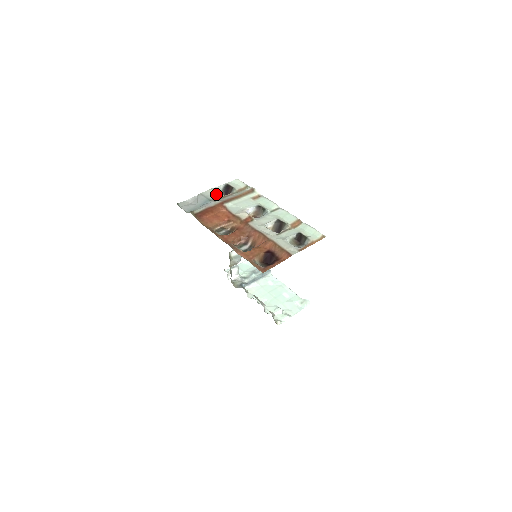
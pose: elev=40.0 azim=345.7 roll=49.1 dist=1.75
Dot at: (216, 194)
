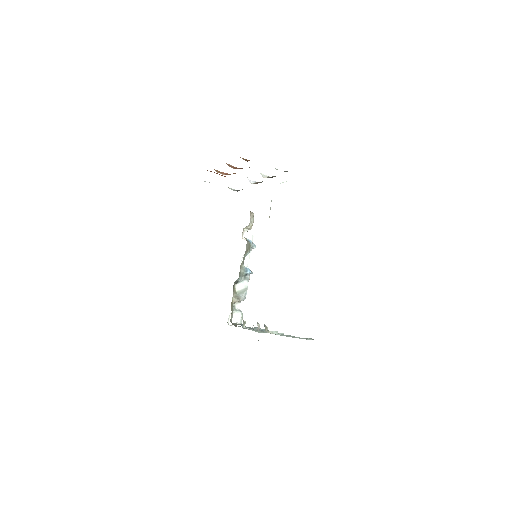
Dot at: occluded
